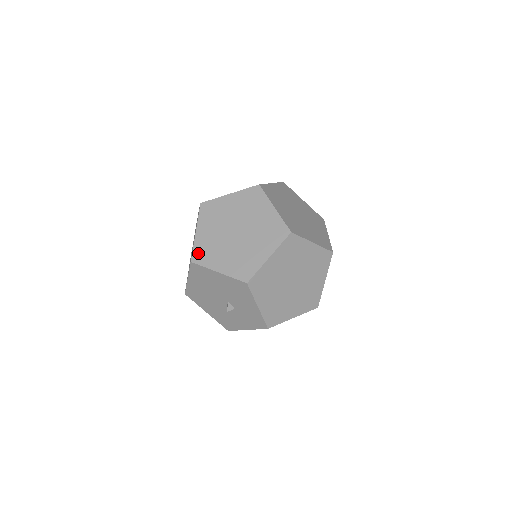
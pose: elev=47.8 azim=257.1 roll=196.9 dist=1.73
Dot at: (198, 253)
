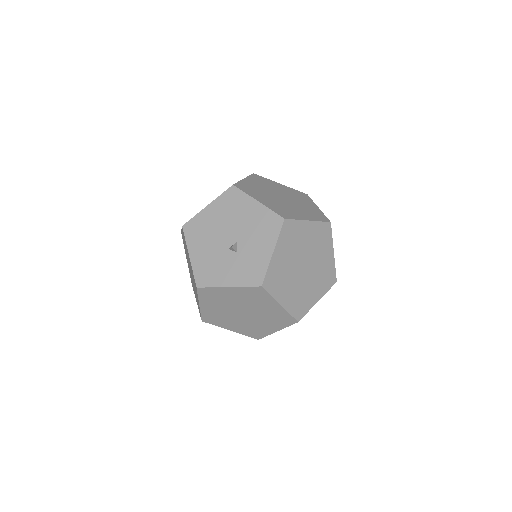
Dot at: (242, 185)
